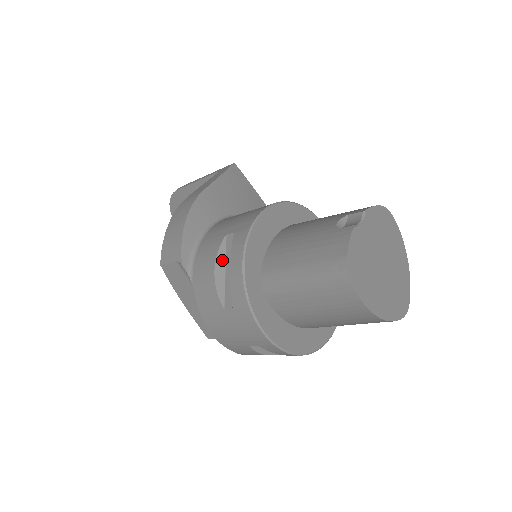
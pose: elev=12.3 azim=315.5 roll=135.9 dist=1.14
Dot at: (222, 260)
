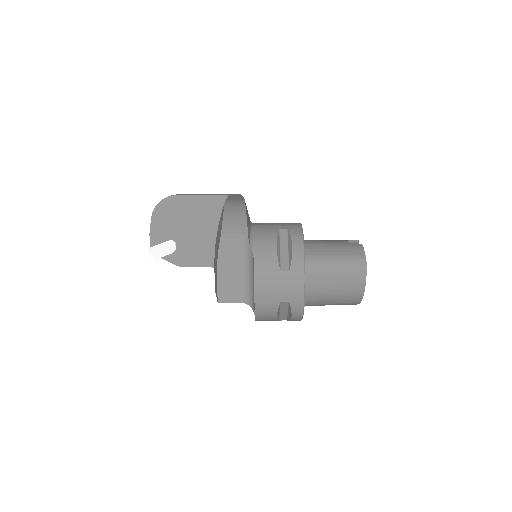
Dot at: (279, 242)
